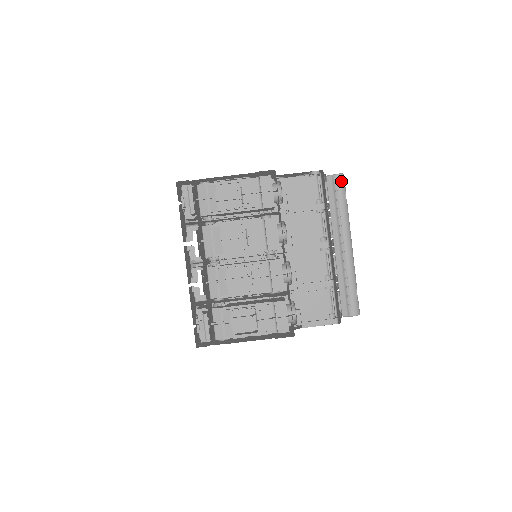
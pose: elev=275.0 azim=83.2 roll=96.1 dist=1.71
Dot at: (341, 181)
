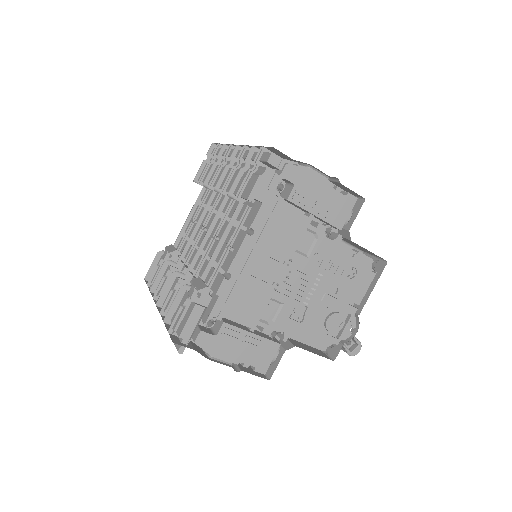
Dot at: occluded
